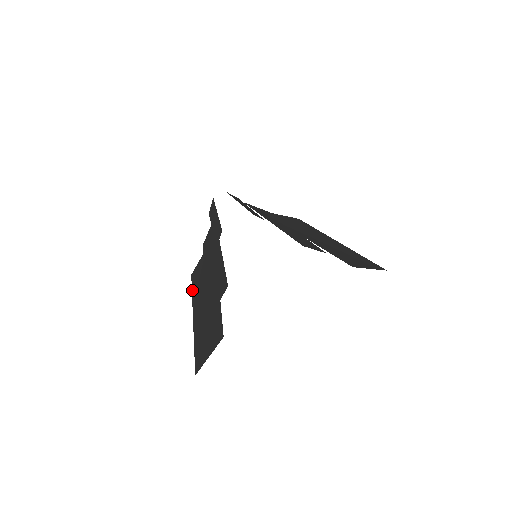
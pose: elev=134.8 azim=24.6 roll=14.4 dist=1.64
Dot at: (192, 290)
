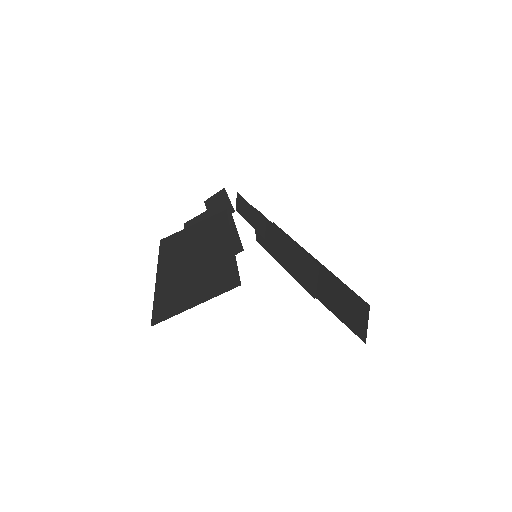
Dot at: (160, 251)
